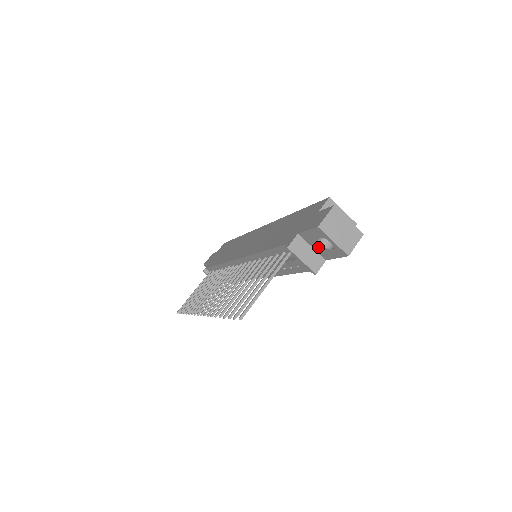
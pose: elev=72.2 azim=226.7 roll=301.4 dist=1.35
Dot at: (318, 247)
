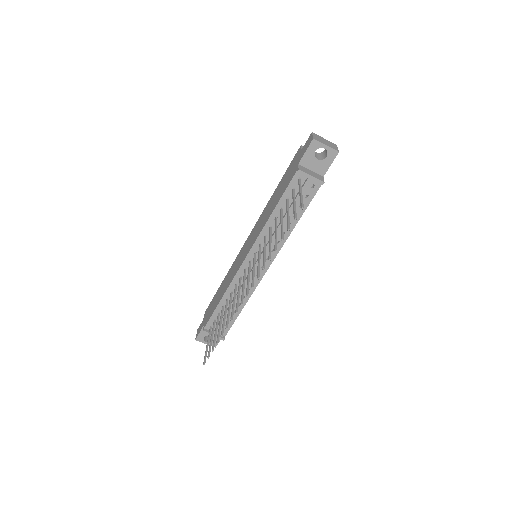
Dot at: (315, 165)
